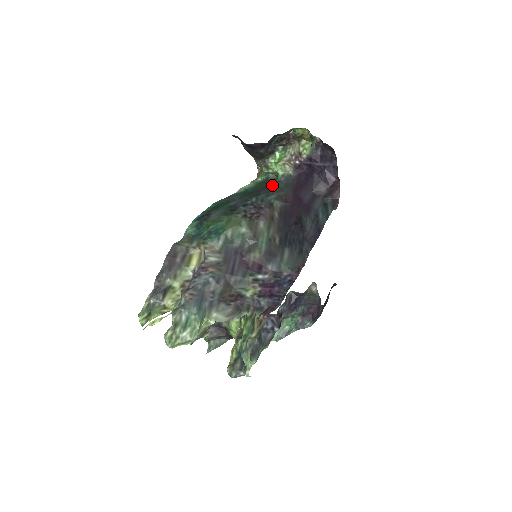
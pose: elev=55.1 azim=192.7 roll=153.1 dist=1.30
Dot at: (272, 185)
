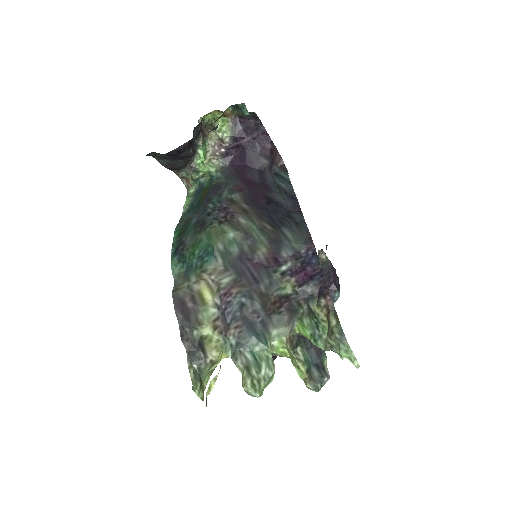
Dot at: (213, 185)
